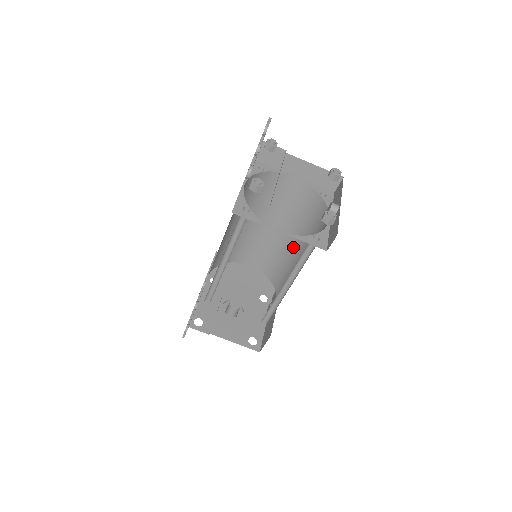
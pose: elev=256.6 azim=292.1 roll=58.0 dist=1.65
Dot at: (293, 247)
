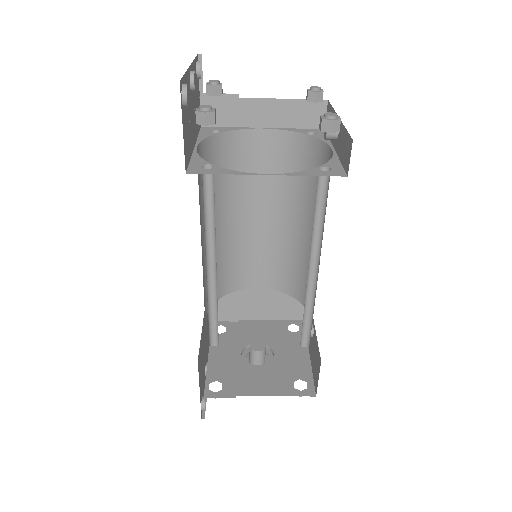
Dot at: (302, 230)
